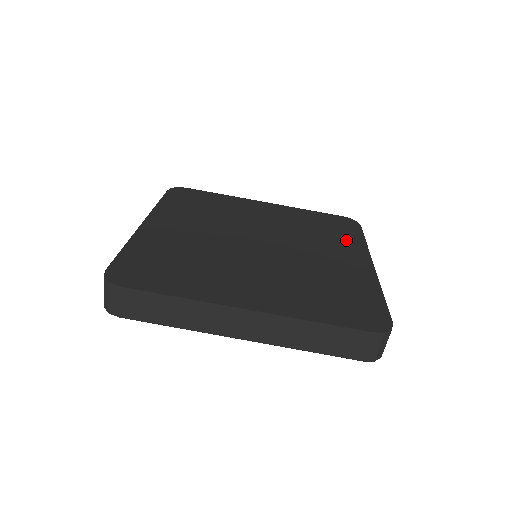
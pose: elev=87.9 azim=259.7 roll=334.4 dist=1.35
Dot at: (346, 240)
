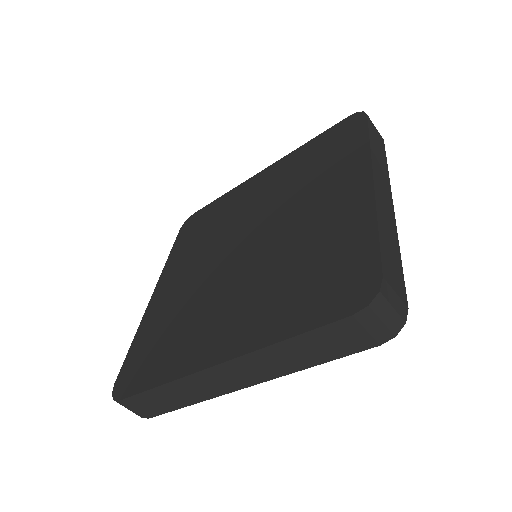
Dot at: (343, 159)
